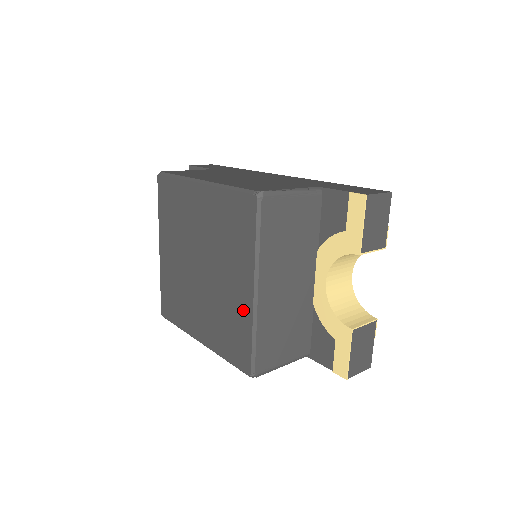
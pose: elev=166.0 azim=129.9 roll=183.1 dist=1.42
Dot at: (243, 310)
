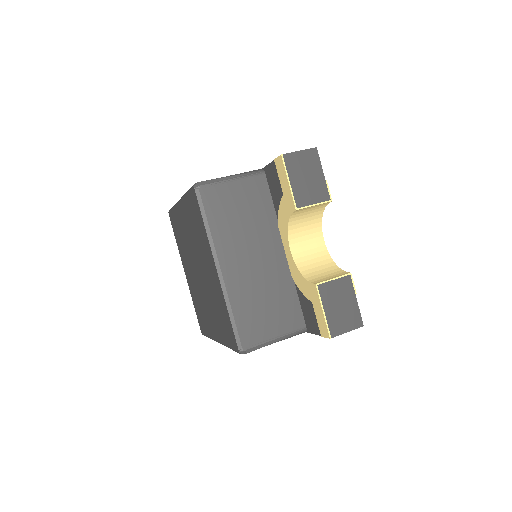
Dot at: (219, 292)
